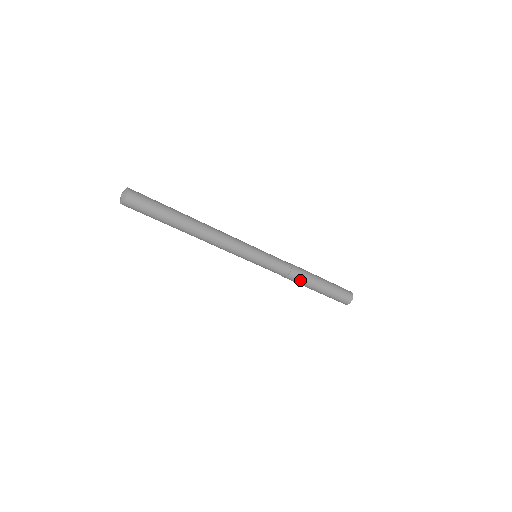
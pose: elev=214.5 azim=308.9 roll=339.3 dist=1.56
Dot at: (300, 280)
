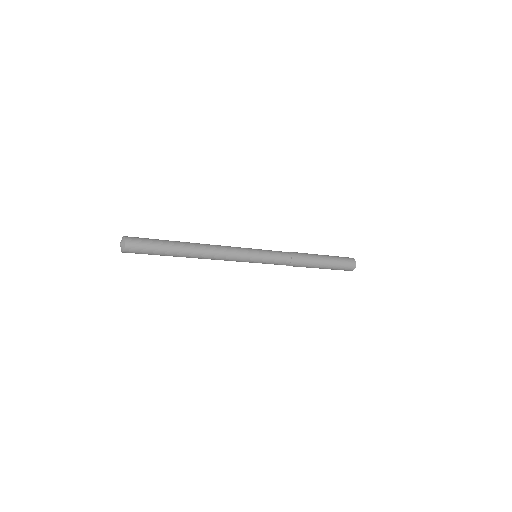
Dot at: (301, 266)
